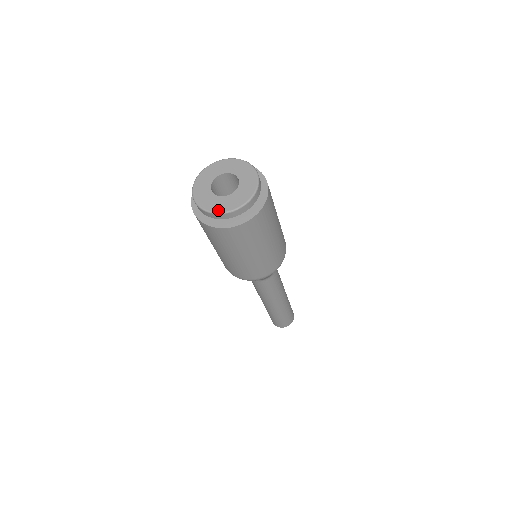
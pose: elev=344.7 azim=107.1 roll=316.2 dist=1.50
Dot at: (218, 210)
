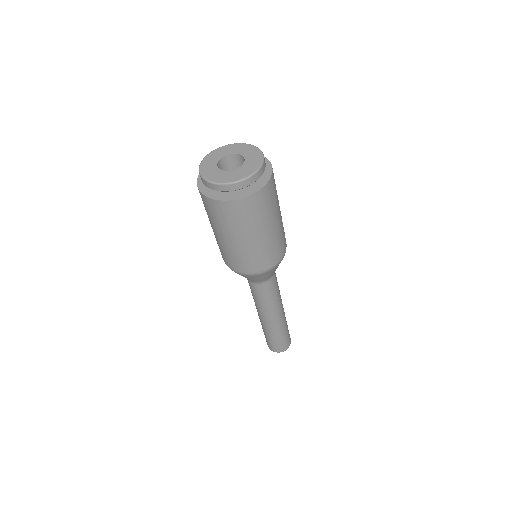
Dot at: (217, 181)
